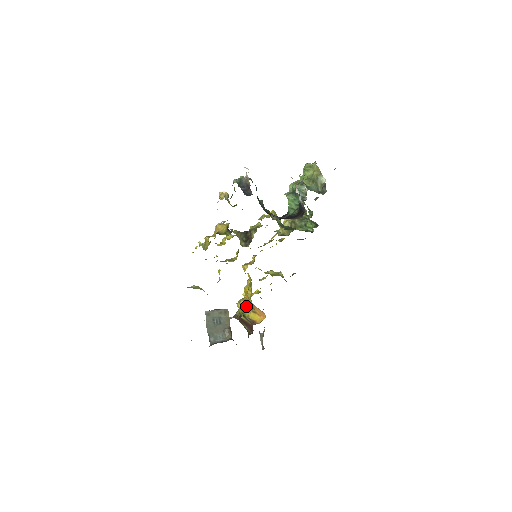
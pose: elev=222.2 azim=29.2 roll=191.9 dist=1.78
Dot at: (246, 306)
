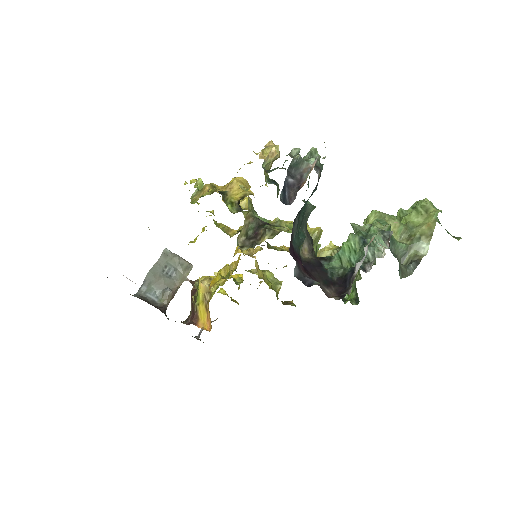
Dot at: (205, 291)
